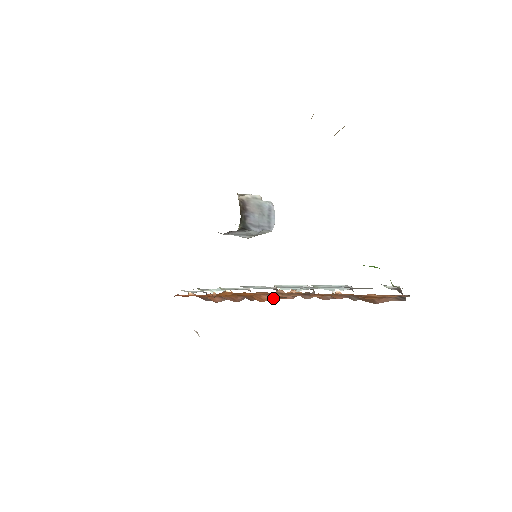
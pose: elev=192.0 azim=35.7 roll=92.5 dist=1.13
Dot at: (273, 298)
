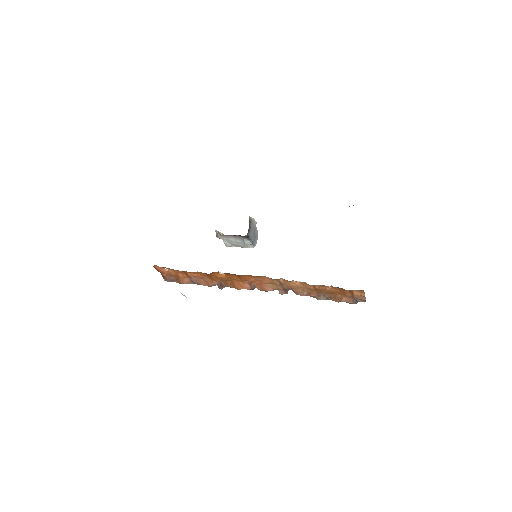
Dot at: (250, 288)
